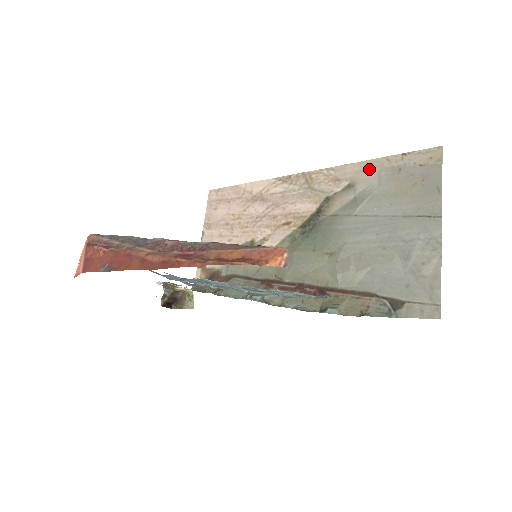
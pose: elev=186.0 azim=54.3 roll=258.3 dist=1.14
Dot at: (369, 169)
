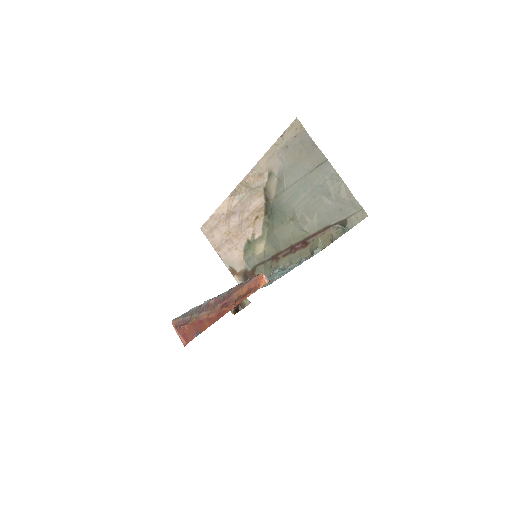
Dot at: (271, 157)
